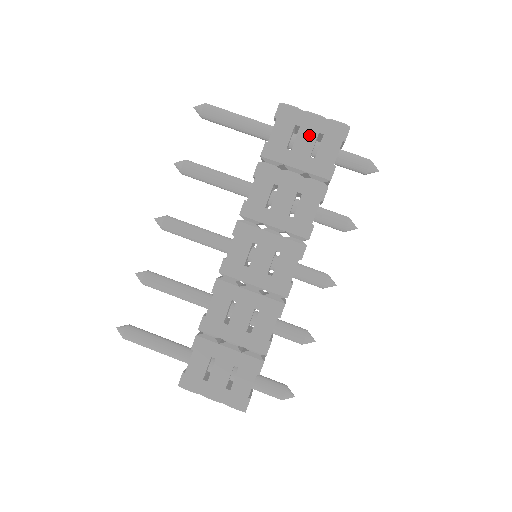
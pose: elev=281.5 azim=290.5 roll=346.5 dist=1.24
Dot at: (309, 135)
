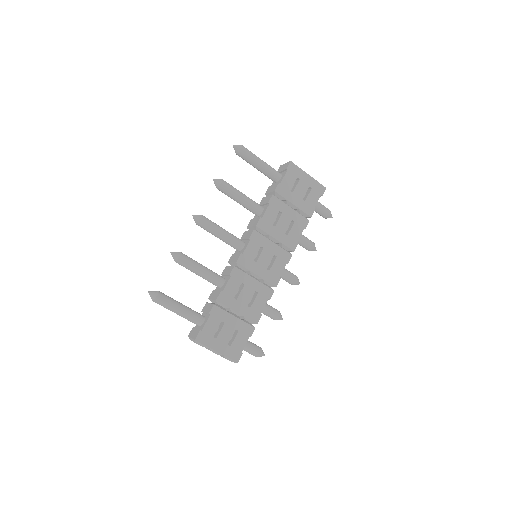
Dot at: (304, 186)
